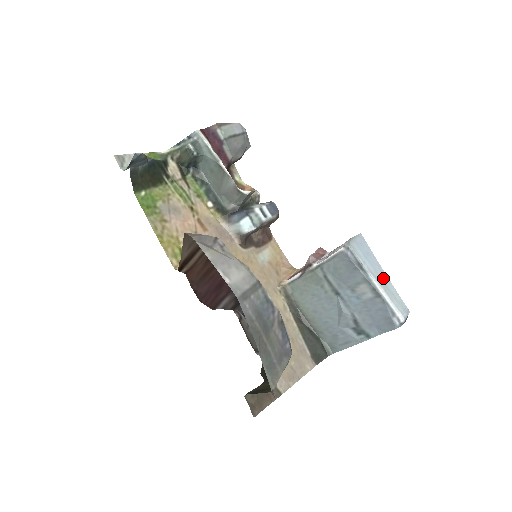
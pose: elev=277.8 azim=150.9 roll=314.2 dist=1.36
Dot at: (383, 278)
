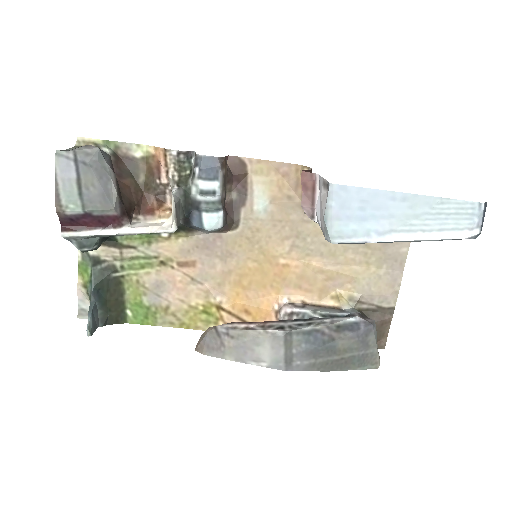
Dot at: (410, 209)
